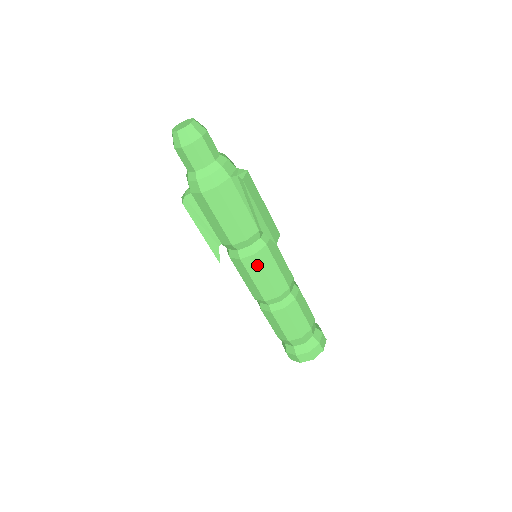
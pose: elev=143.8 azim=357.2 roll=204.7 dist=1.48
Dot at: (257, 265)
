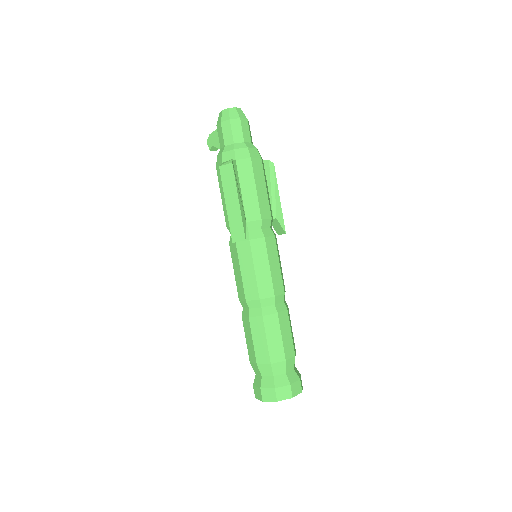
Dot at: (275, 249)
